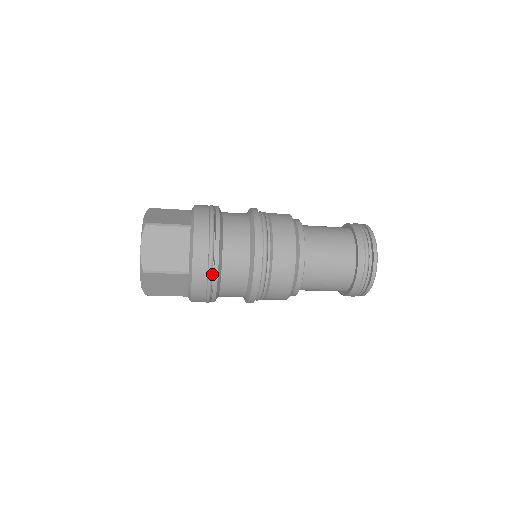
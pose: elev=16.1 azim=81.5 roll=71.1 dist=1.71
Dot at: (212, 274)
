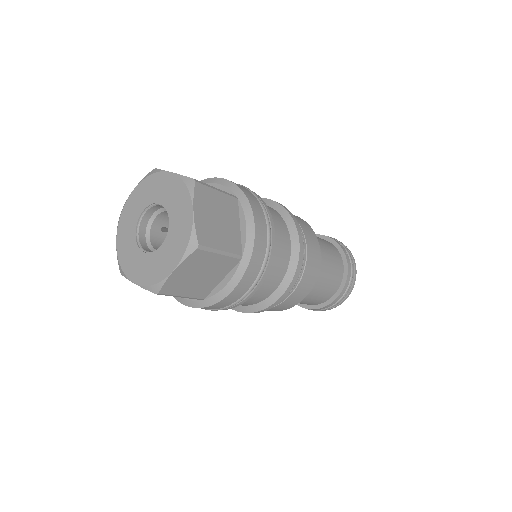
Dot at: (225, 307)
